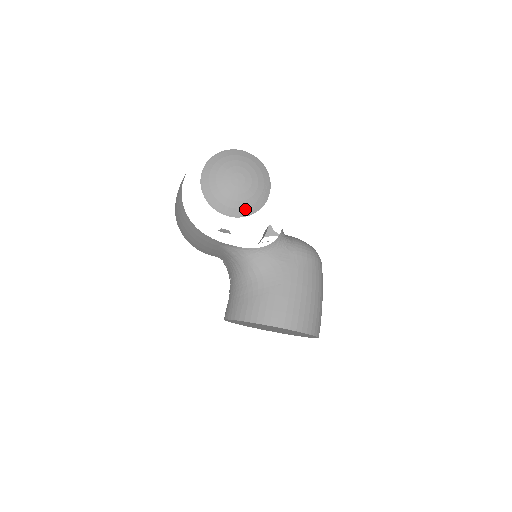
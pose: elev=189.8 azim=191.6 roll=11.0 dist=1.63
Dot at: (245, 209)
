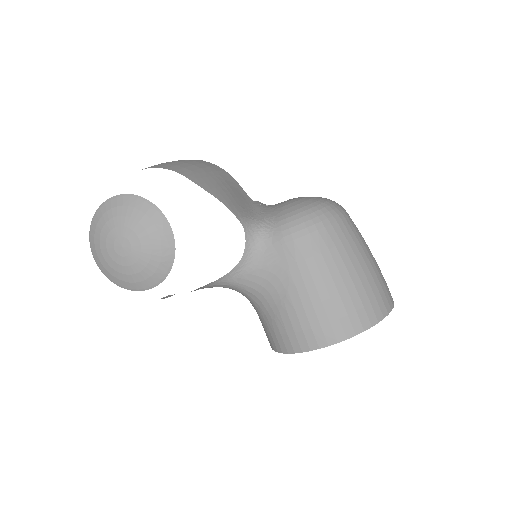
Dot at: (157, 271)
